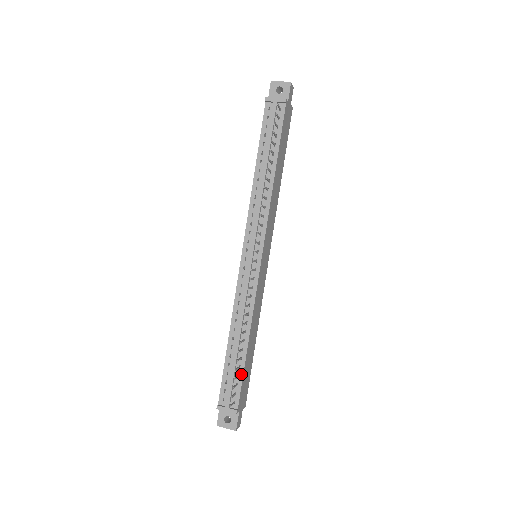
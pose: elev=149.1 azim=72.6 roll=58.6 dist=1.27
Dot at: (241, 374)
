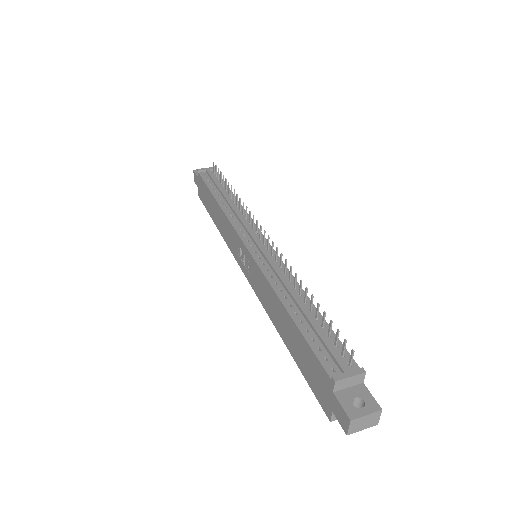
Dot at: (330, 332)
